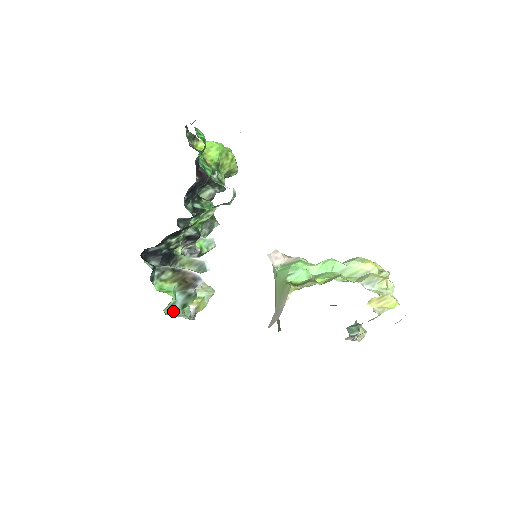
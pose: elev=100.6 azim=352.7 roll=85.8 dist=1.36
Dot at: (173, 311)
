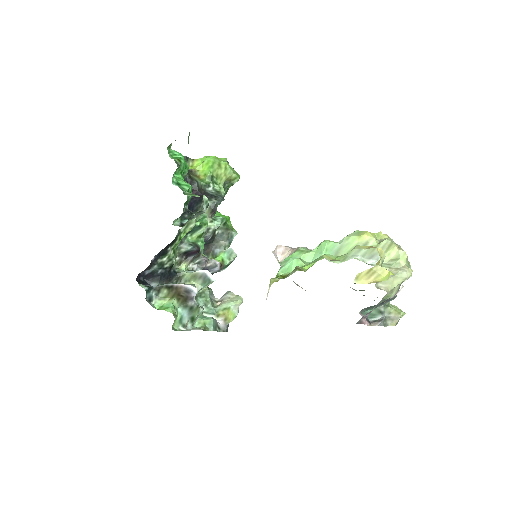
Dot at: occluded
